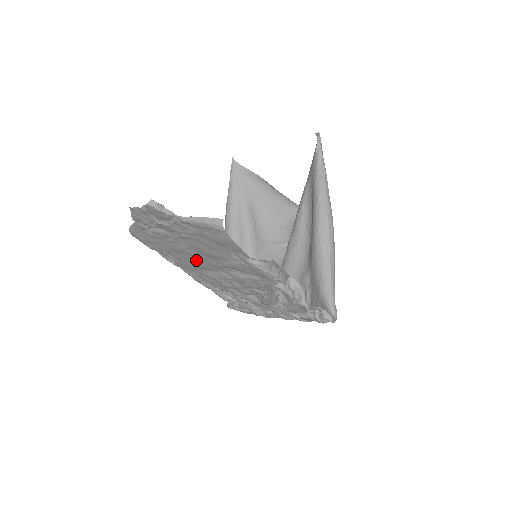
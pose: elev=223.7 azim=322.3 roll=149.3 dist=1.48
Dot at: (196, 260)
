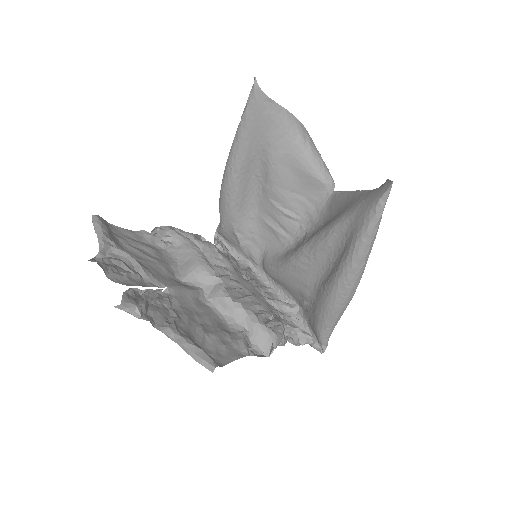
Dot at: (179, 277)
